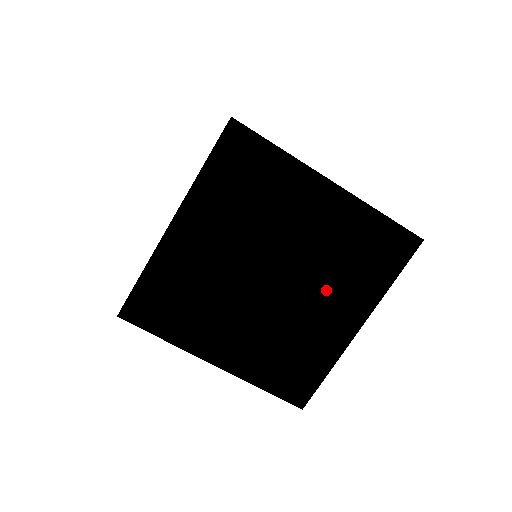
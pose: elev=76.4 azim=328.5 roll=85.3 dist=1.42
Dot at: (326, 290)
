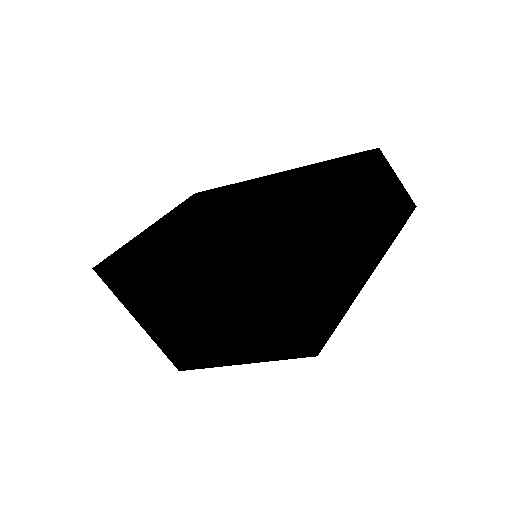
Dot at: occluded
